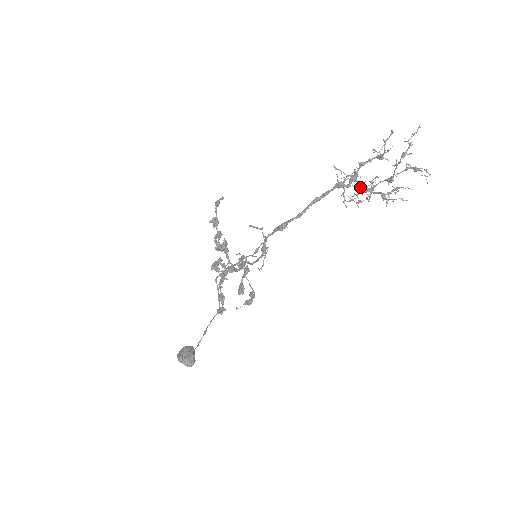
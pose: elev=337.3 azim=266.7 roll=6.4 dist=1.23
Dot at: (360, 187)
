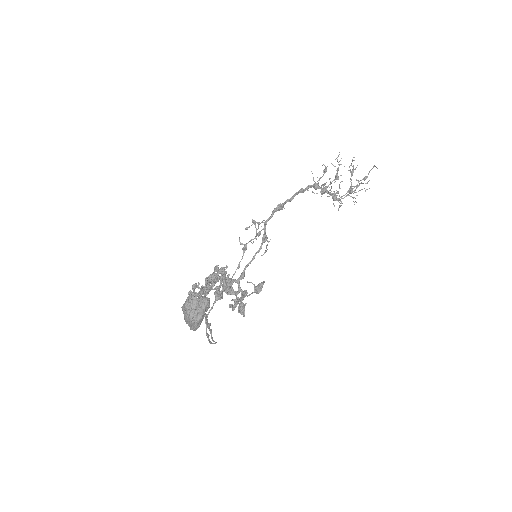
Dot at: (331, 194)
